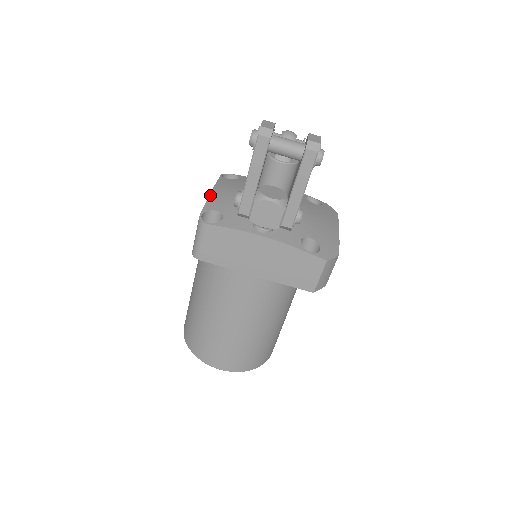
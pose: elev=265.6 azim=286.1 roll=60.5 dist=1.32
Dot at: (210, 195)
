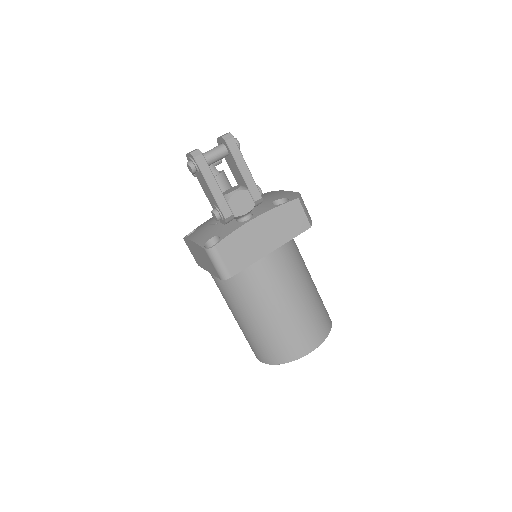
Dot at: (194, 241)
